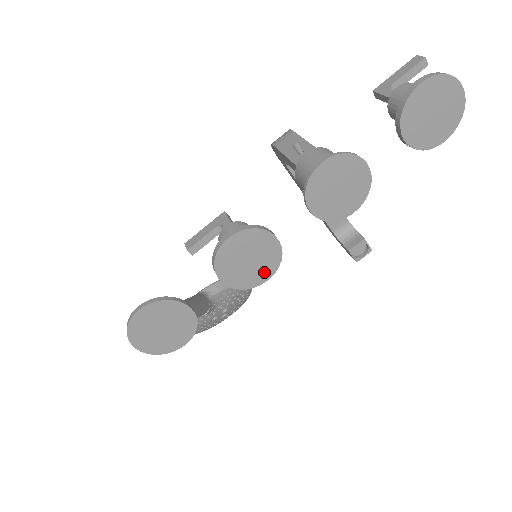
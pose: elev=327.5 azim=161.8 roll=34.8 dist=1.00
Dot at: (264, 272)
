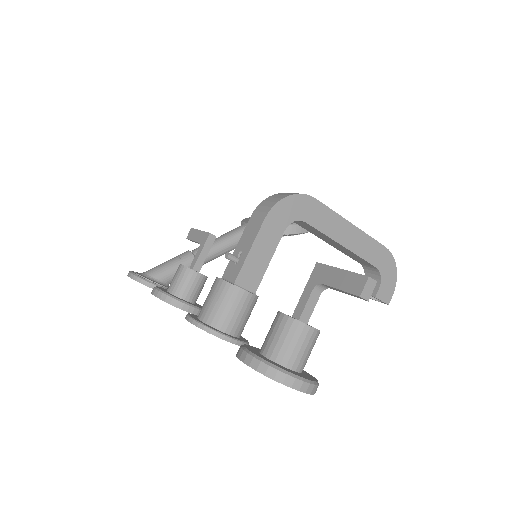
Dot at: occluded
